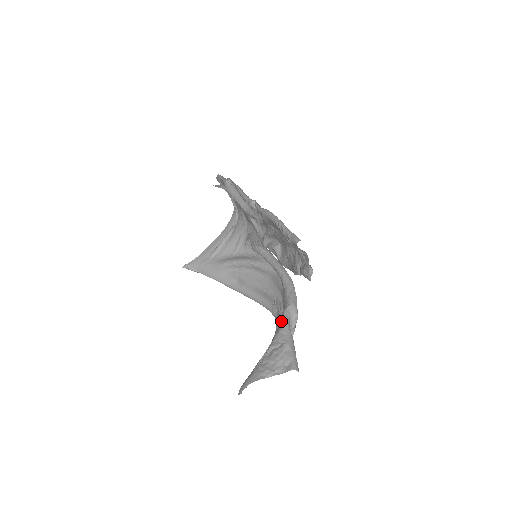
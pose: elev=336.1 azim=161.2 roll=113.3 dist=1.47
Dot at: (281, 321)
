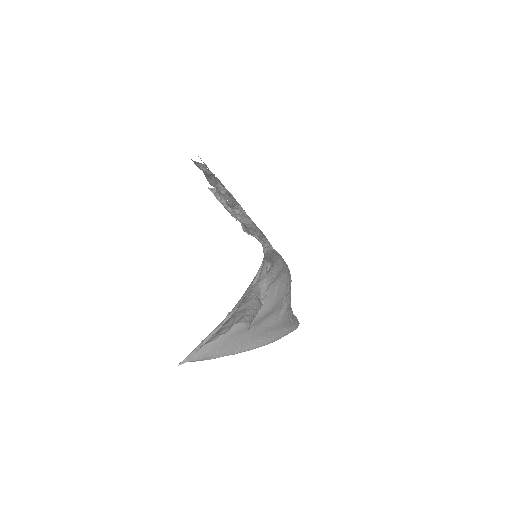
Dot at: (250, 290)
